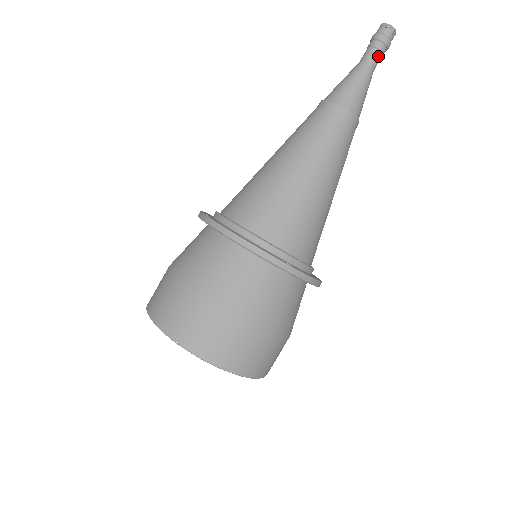
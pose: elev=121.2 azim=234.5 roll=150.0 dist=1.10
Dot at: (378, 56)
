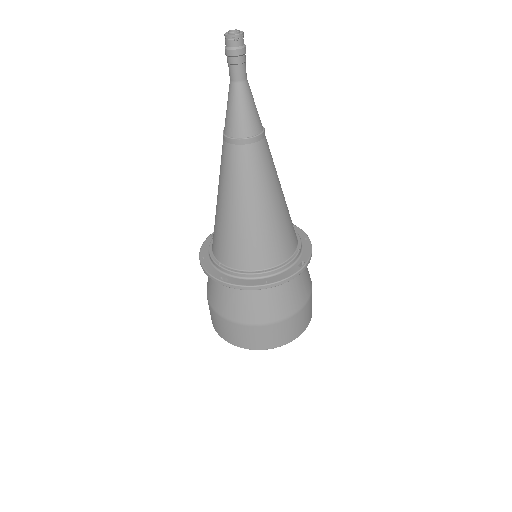
Dot at: (245, 68)
